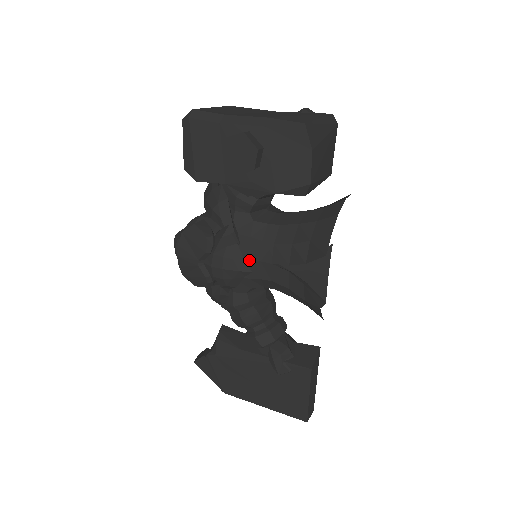
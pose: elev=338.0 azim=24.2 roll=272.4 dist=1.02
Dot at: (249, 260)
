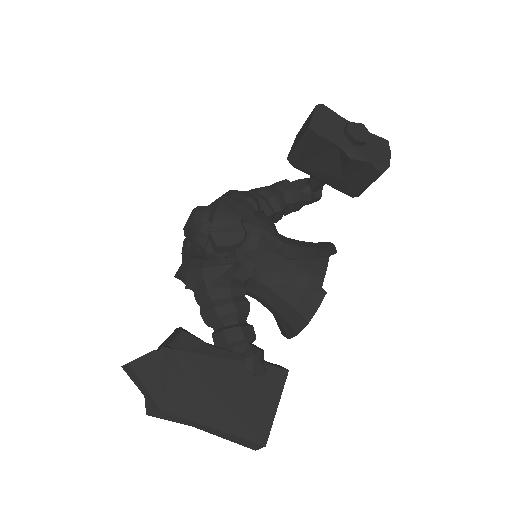
Dot at: occluded
